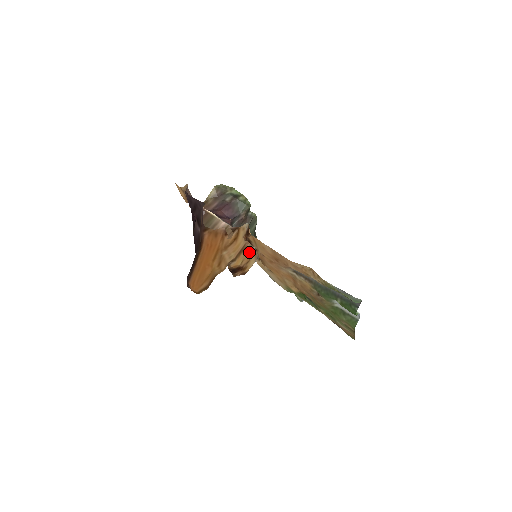
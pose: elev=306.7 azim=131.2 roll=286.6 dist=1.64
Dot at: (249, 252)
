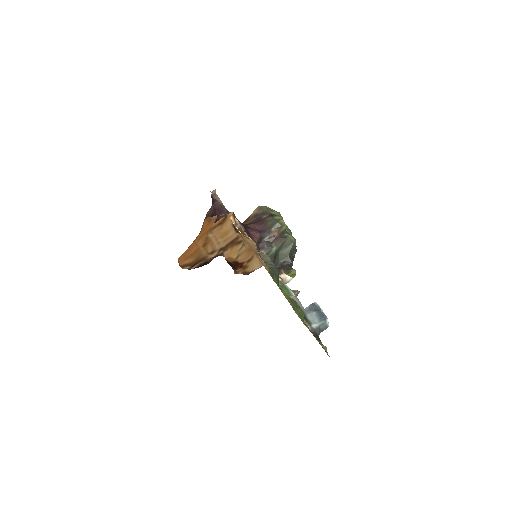
Dot at: (248, 250)
